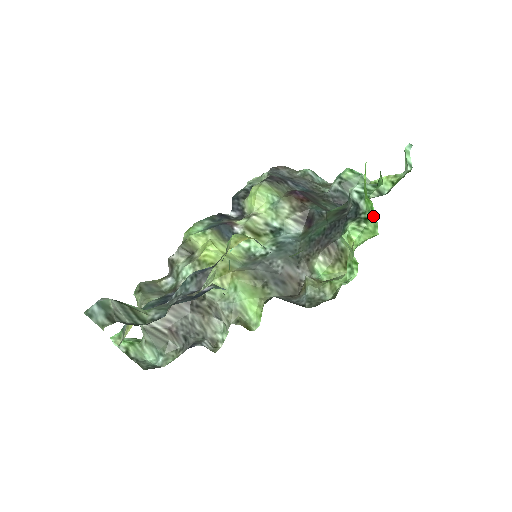
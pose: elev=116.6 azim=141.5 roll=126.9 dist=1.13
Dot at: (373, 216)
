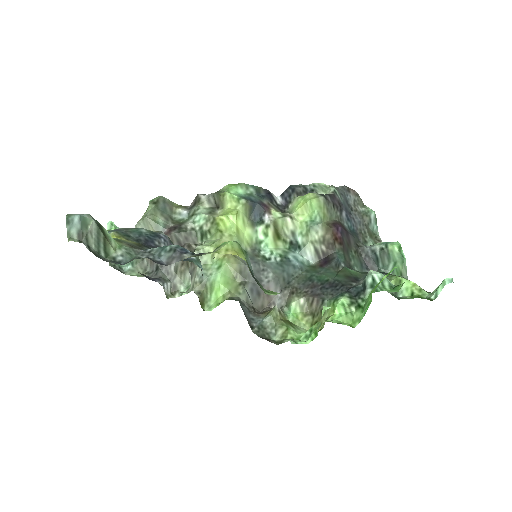
Dot at: (364, 310)
